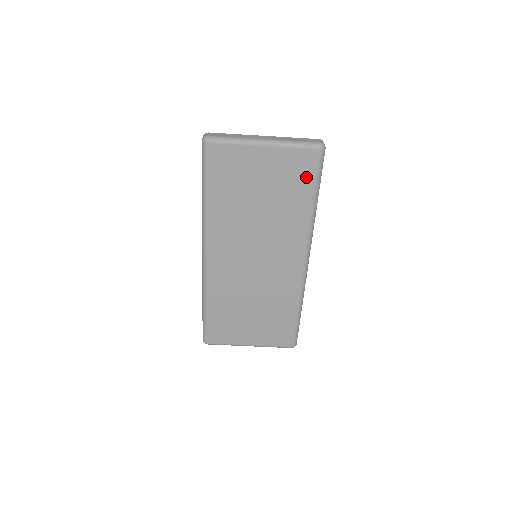
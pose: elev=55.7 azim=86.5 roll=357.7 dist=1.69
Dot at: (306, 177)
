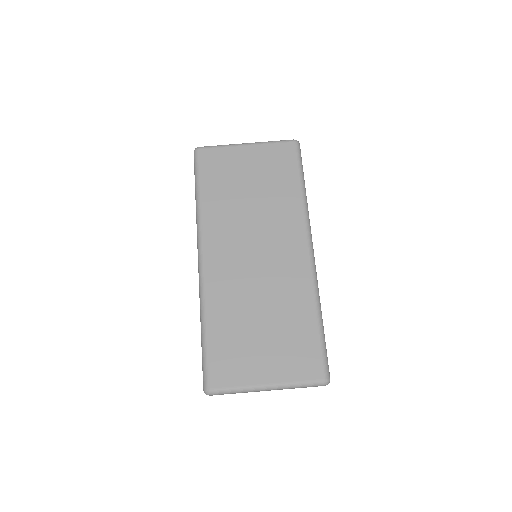
Dot at: (288, 165)
